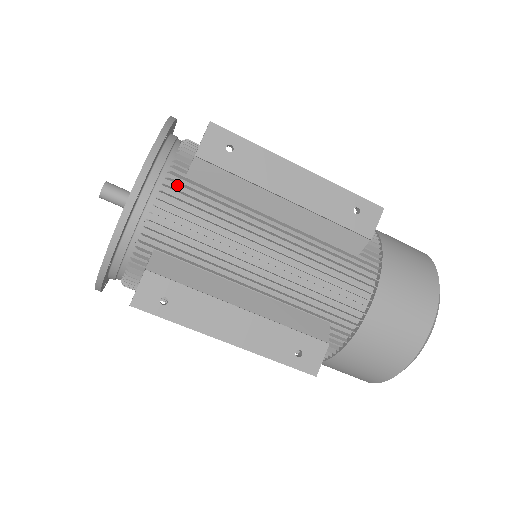
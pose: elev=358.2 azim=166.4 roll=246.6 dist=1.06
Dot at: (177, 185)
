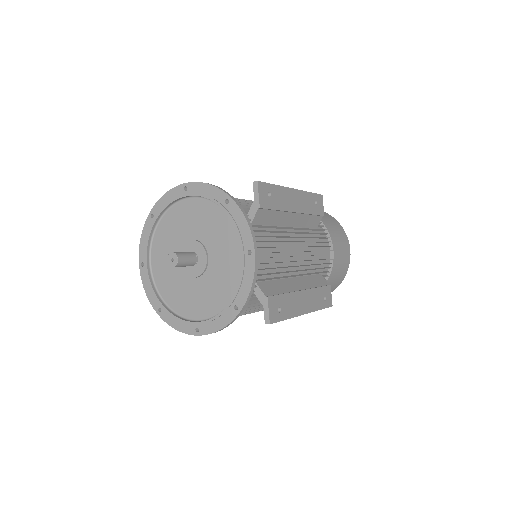
Dot at: occluded
